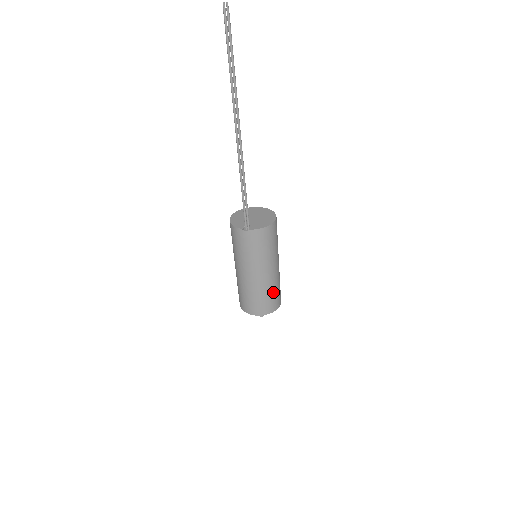
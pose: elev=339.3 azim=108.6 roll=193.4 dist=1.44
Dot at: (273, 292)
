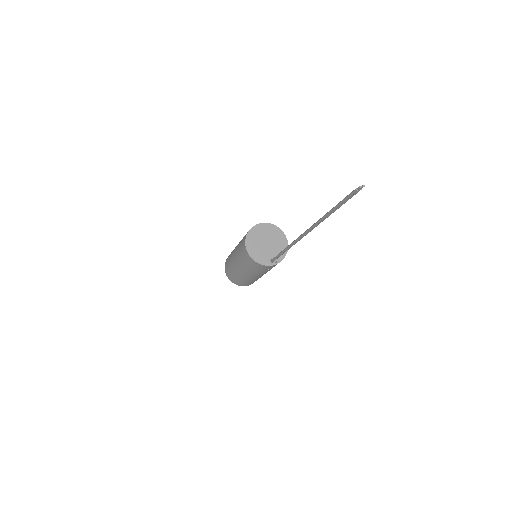
Dot at: occluded
